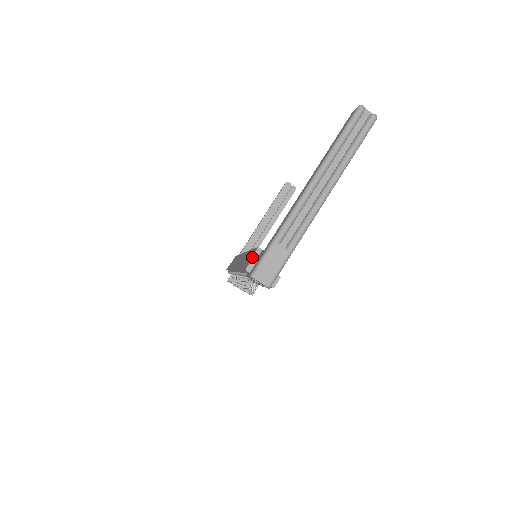
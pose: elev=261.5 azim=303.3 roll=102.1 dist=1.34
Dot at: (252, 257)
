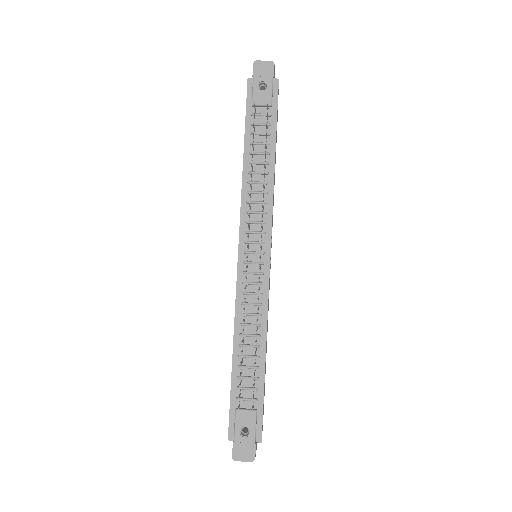
Dot at: occluded
